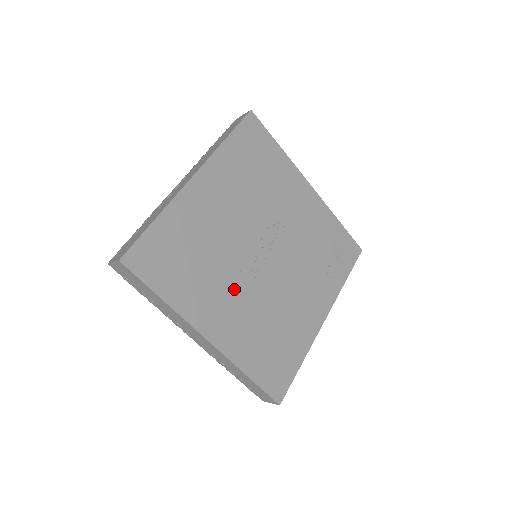
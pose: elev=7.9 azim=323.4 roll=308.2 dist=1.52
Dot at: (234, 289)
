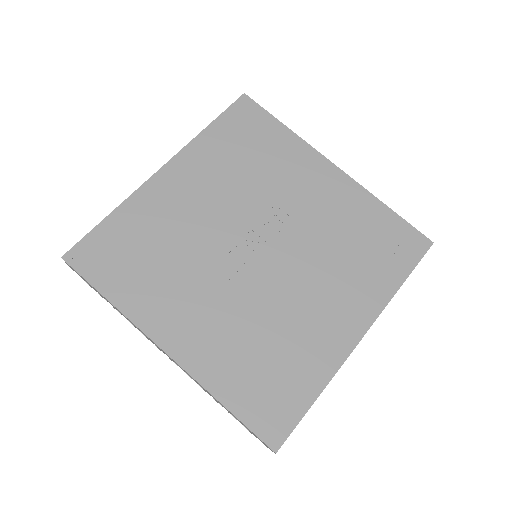
Dot at: (208, 291)
